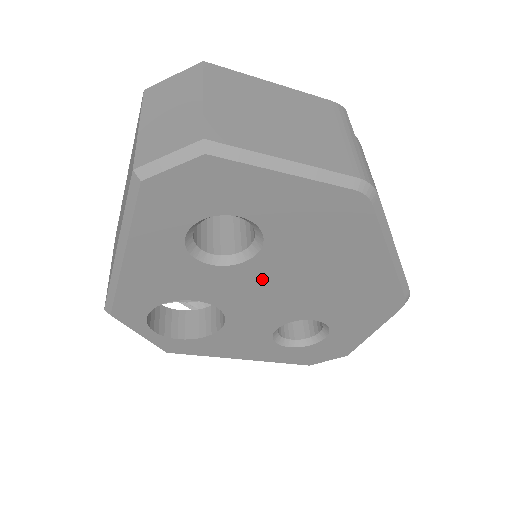
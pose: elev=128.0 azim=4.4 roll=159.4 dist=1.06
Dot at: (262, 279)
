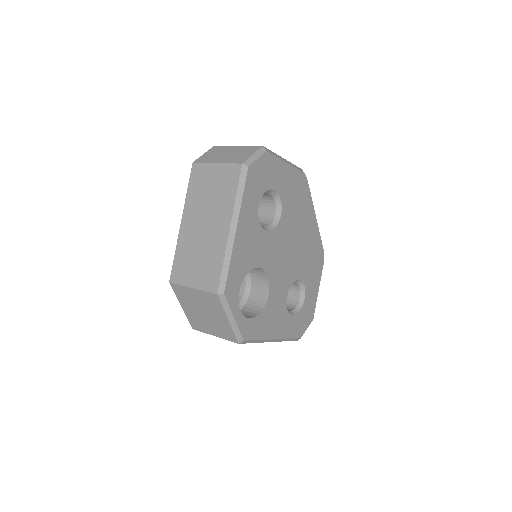
Dot at: (282, 241)
